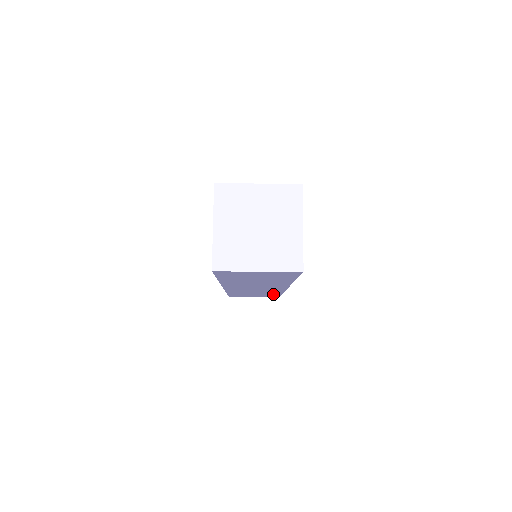
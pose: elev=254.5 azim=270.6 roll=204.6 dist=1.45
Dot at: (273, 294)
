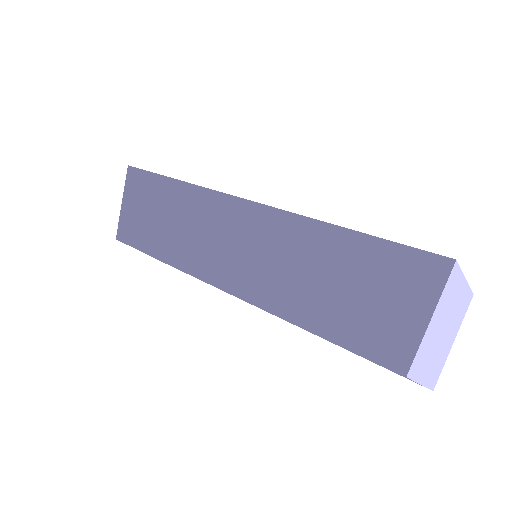
Dot at: occluded
